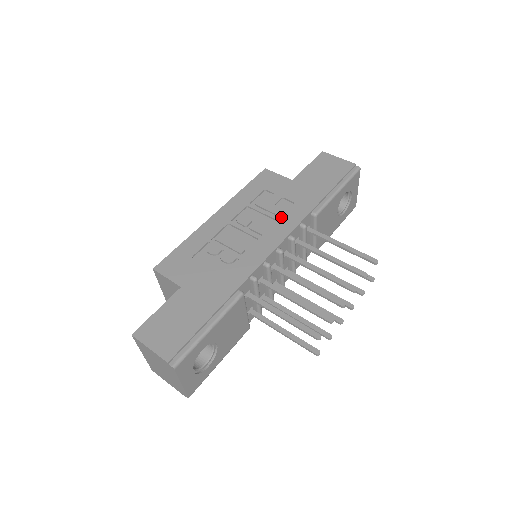
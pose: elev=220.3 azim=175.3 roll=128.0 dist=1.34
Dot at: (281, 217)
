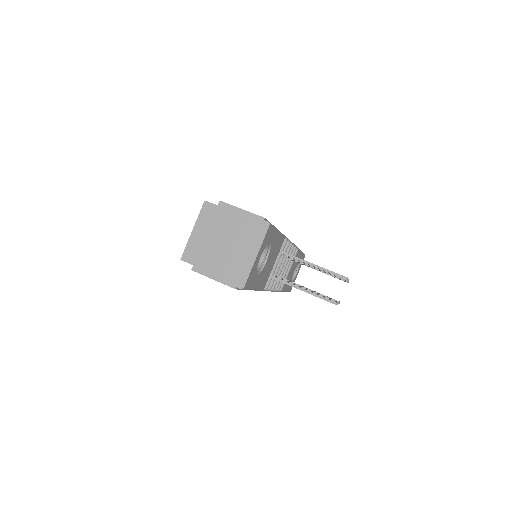
Dot at: occluded
